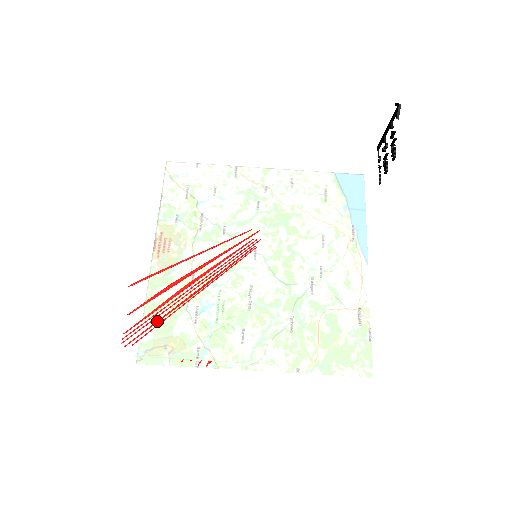
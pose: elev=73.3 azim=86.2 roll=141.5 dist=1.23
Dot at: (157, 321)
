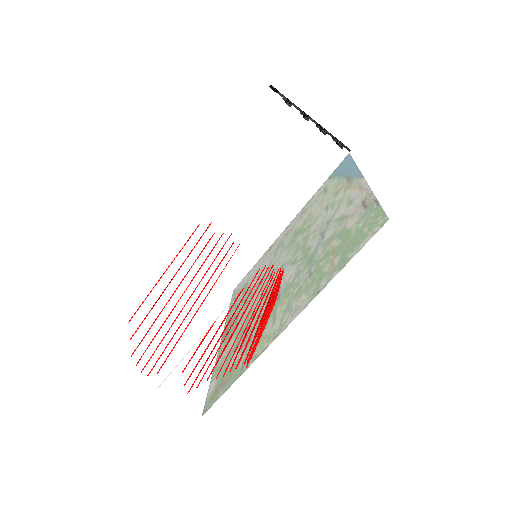
Dot at: (169, 342)
